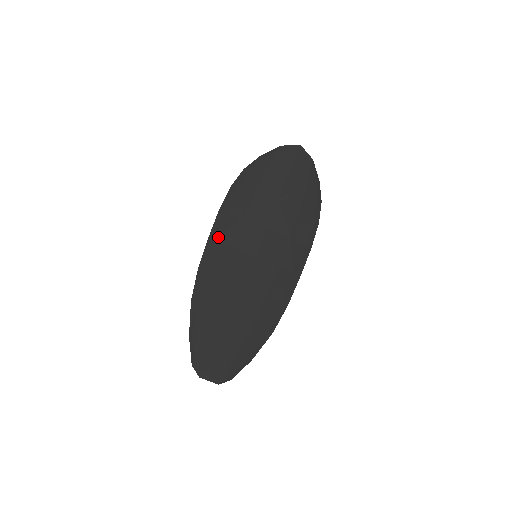
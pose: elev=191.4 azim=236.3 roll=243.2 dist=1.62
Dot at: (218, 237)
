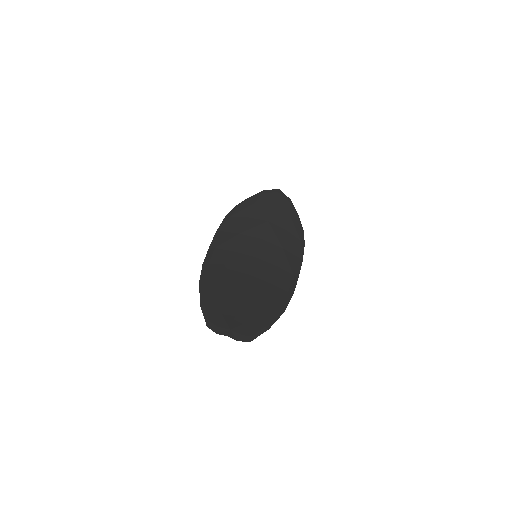
Dot at: (219, 245)
